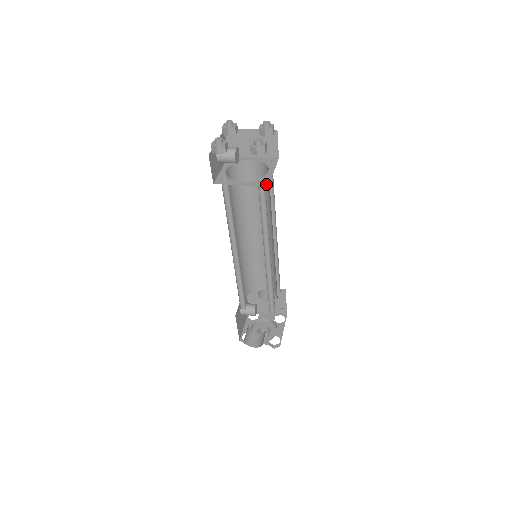
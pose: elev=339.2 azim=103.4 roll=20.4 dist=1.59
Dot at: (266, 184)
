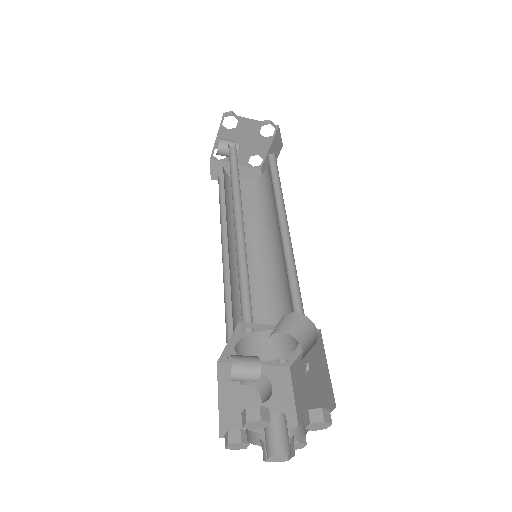
Dot at: occluded
